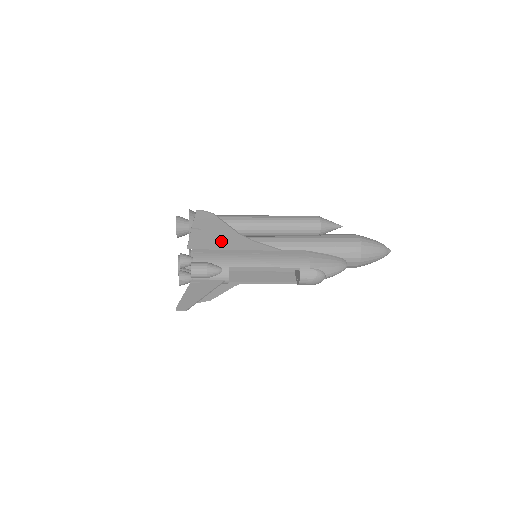
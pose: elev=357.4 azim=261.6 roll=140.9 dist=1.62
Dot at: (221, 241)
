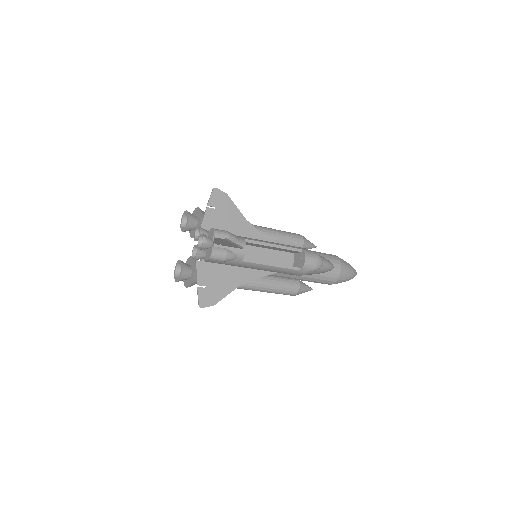
Dot at: (231, 225)
